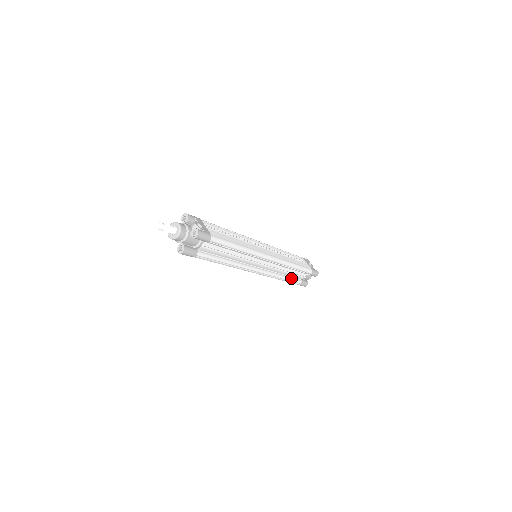
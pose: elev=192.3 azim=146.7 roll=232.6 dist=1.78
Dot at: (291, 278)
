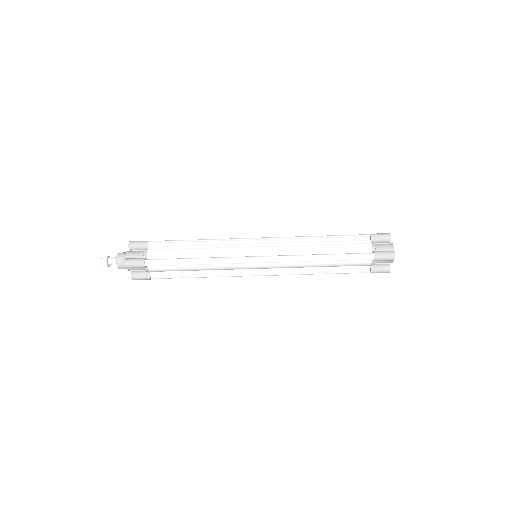
Dot at: (345, 254)
